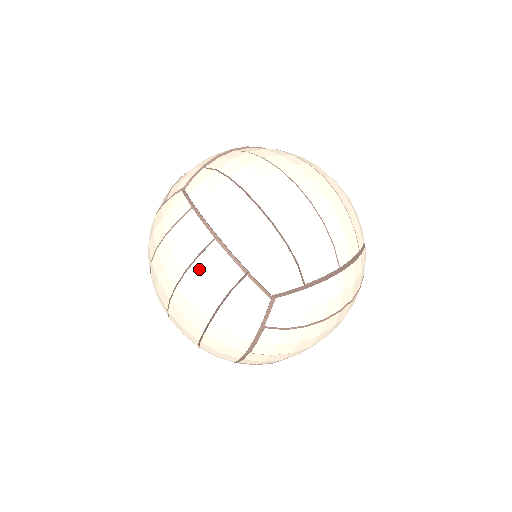
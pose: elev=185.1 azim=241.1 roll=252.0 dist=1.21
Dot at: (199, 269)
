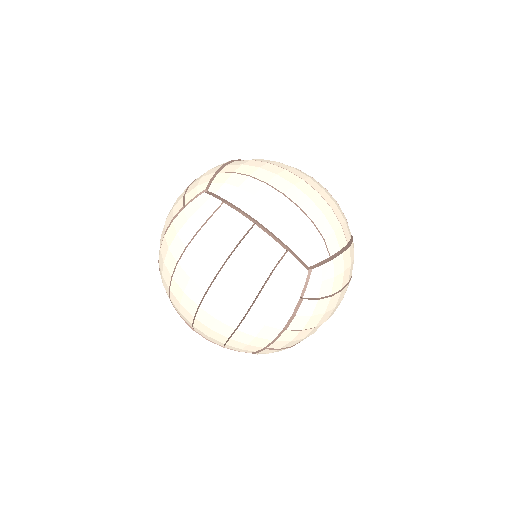
Dot at: (243, 253)
